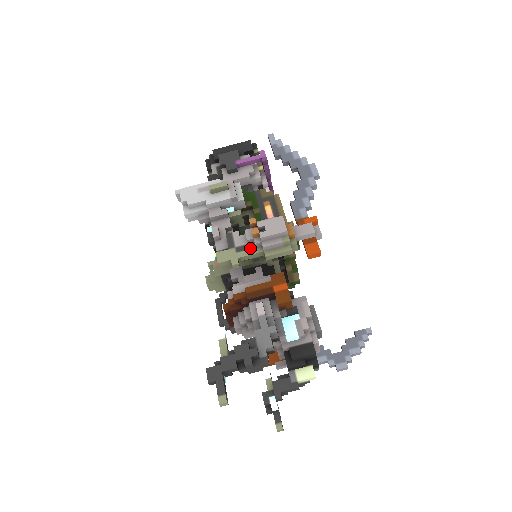
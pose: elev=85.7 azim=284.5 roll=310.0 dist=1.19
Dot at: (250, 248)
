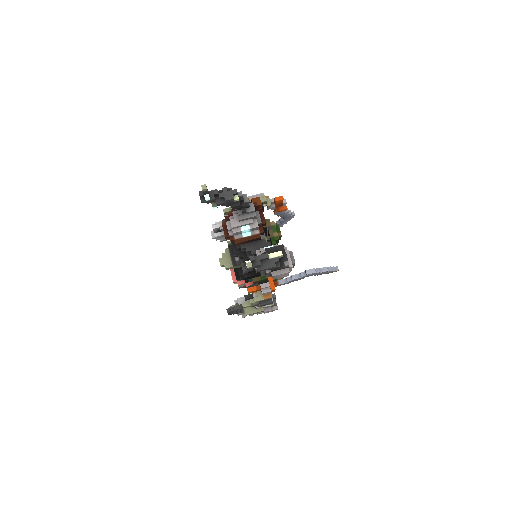
Dot at: occluded
